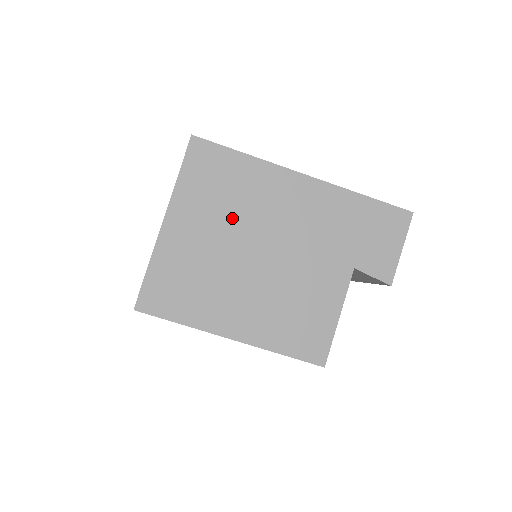
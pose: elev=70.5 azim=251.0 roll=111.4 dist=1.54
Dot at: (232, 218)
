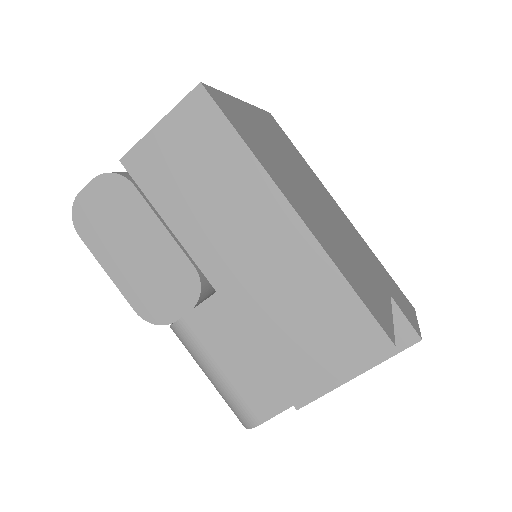
Dot at: (296, 165)
